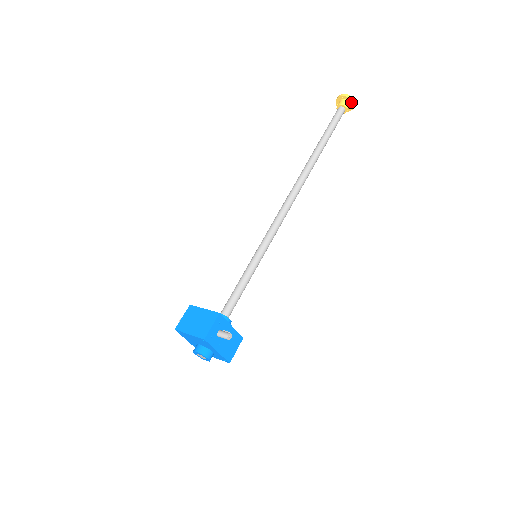
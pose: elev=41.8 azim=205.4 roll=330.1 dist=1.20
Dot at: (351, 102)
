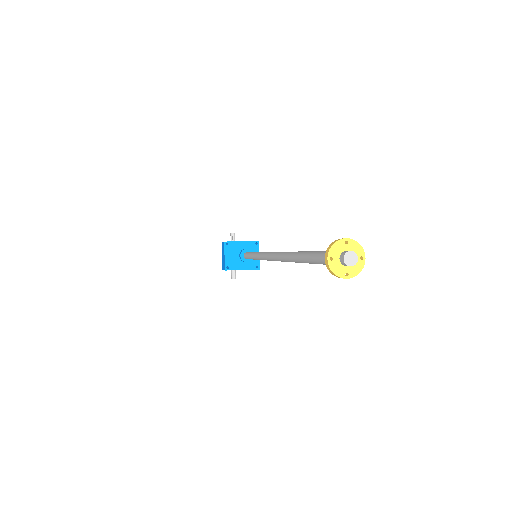
Dot at: (341, 274)
